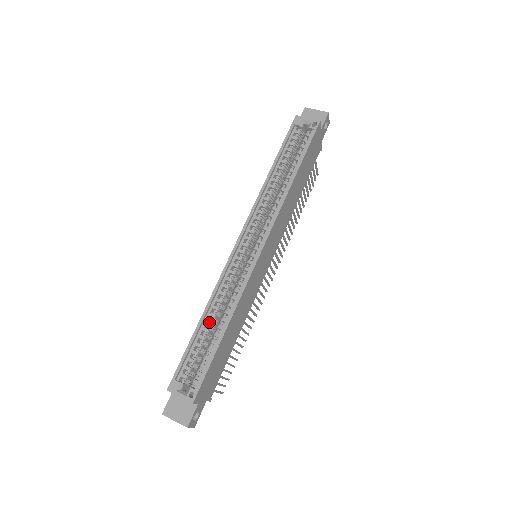
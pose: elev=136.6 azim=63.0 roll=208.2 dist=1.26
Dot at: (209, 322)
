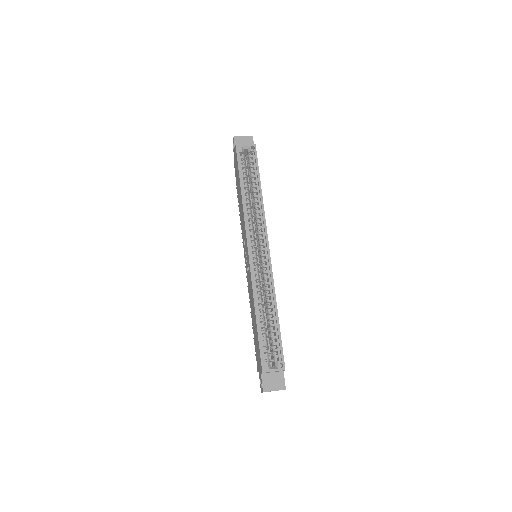
Dot at: (262, 313)
